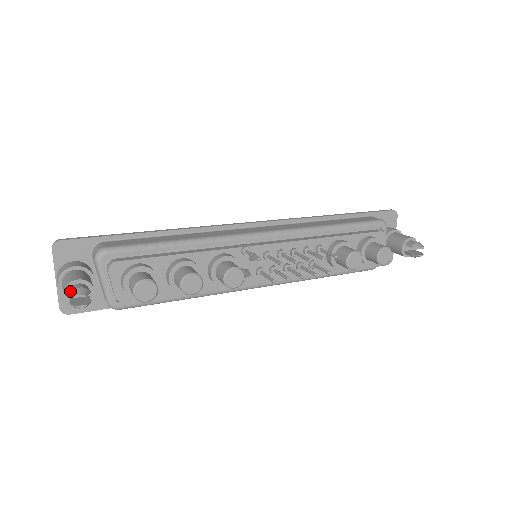
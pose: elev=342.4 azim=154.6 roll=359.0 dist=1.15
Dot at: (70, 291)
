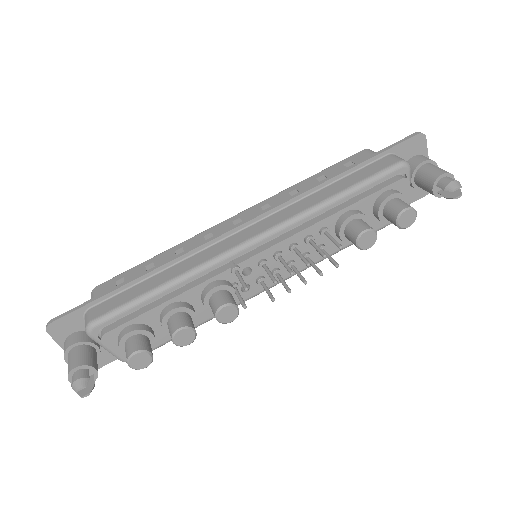
Dot at: (71, 384)
